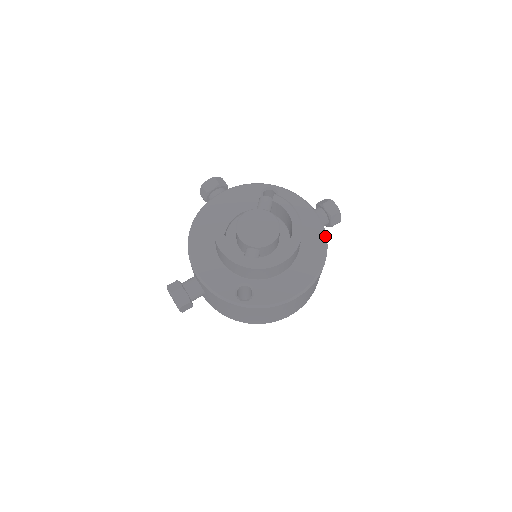
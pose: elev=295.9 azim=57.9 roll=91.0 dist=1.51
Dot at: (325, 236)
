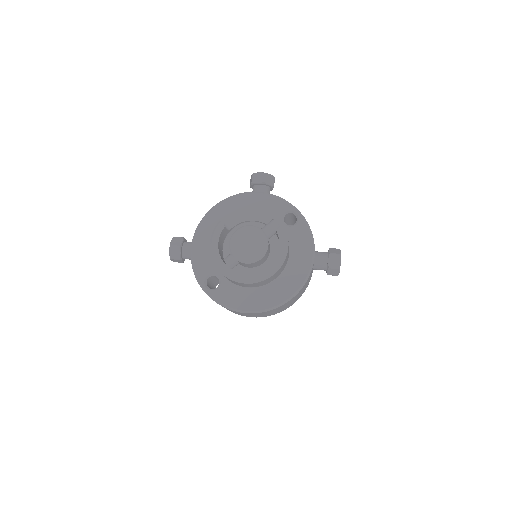
Dot at: (304, 282)
